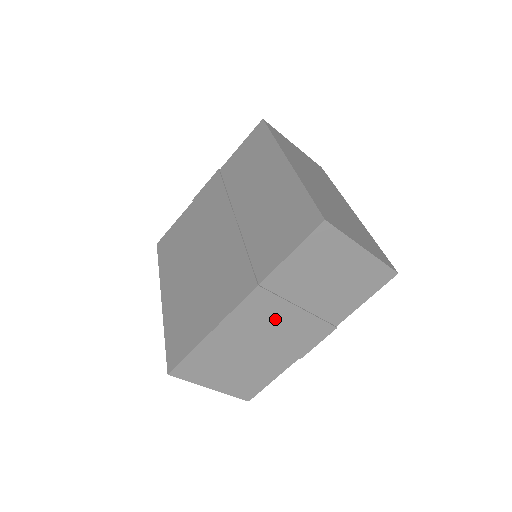
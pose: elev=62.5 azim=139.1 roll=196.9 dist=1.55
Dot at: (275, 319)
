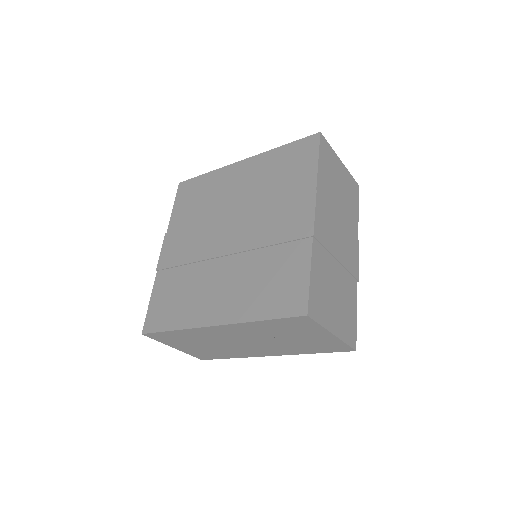
Dot at: (334, 231)
